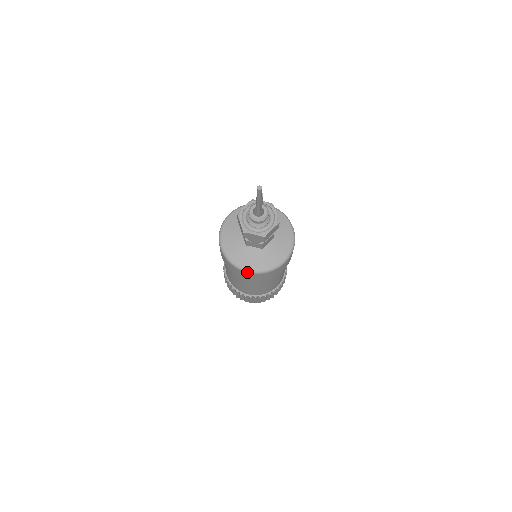
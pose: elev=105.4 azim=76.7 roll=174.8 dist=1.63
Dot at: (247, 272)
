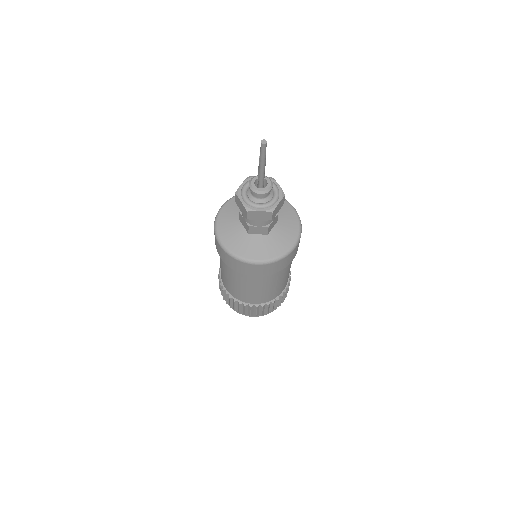
Dot at: (256, 264)
